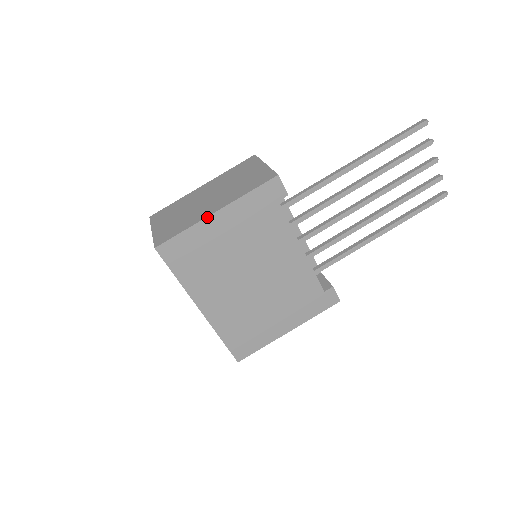
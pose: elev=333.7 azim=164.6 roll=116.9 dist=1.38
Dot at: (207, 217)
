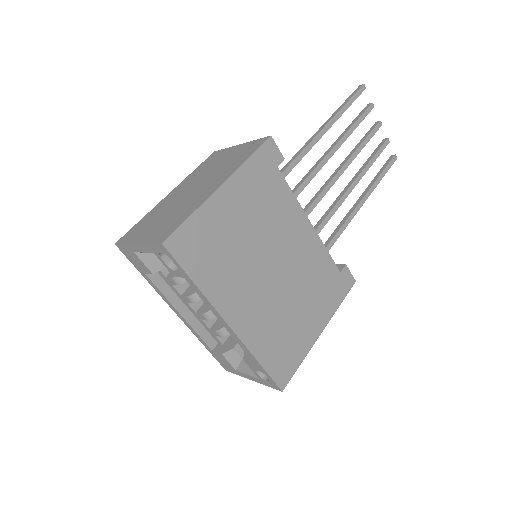
Dot at: (213, 193)
